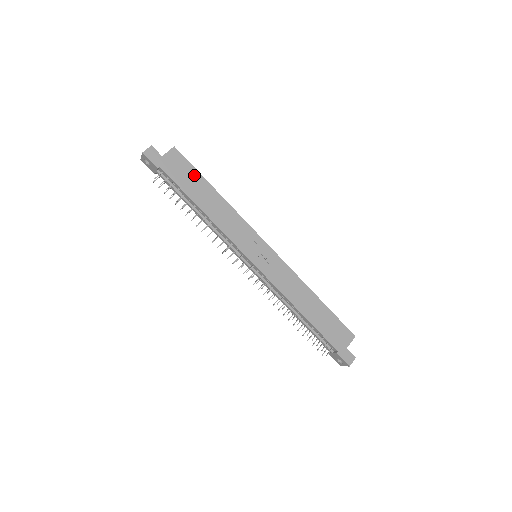
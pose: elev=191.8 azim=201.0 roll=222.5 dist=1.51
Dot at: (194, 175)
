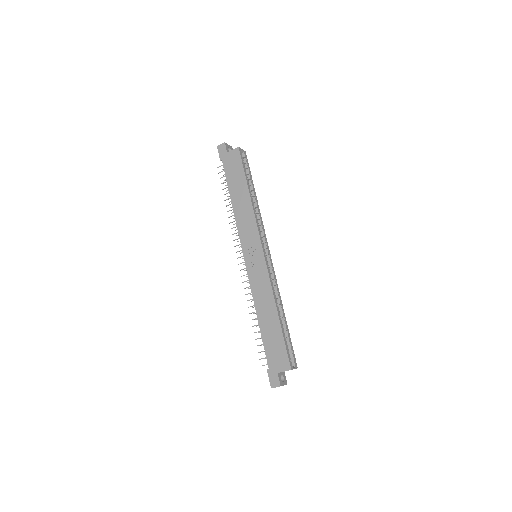
Dot at: (240, 173)
